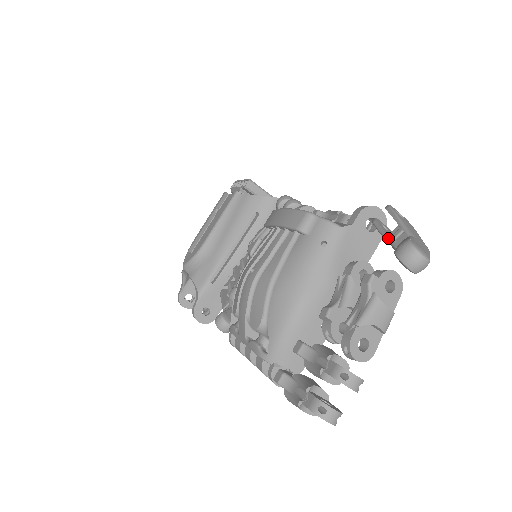
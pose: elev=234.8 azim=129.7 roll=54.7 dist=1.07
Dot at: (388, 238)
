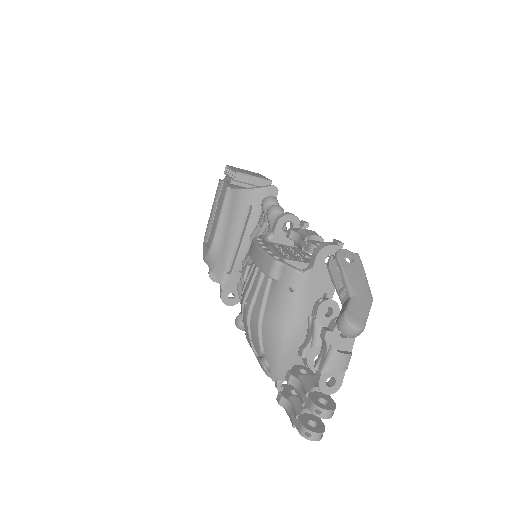
Dot at: (337, 292)
